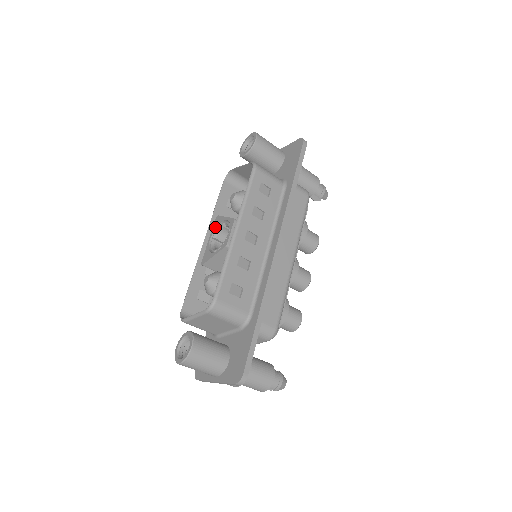
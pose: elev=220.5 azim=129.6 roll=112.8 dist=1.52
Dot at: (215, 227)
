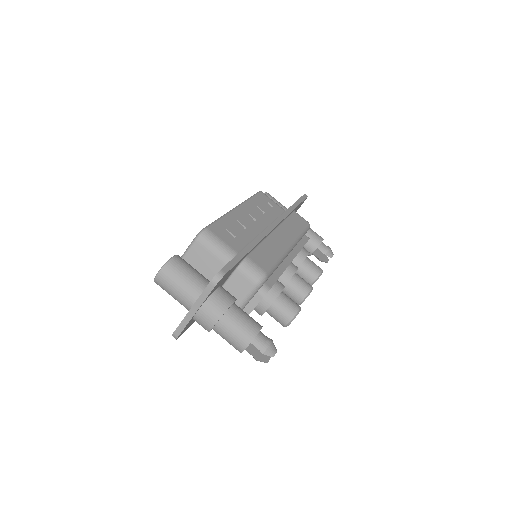
Dot at: occluded
